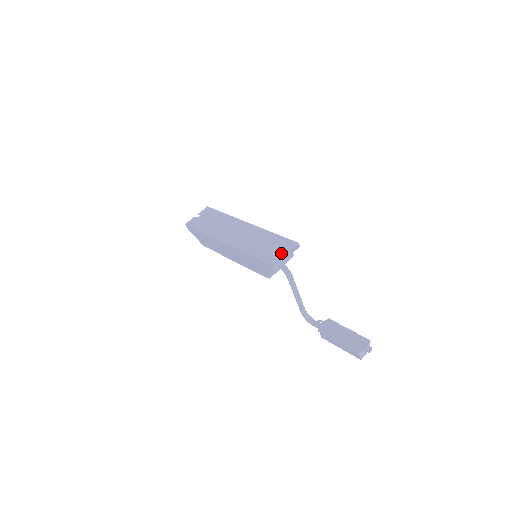
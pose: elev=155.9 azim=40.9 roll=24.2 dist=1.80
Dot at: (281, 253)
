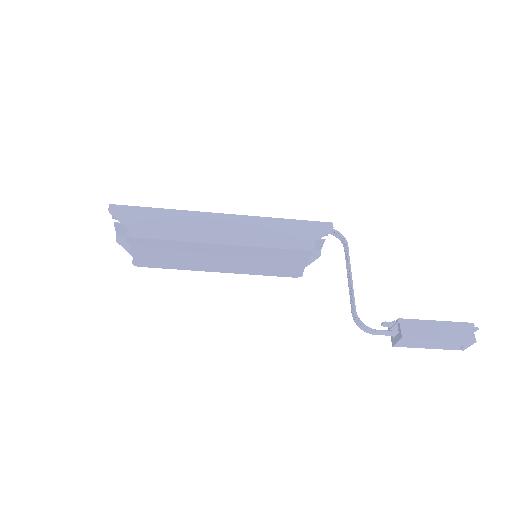
Dot at: occluded
